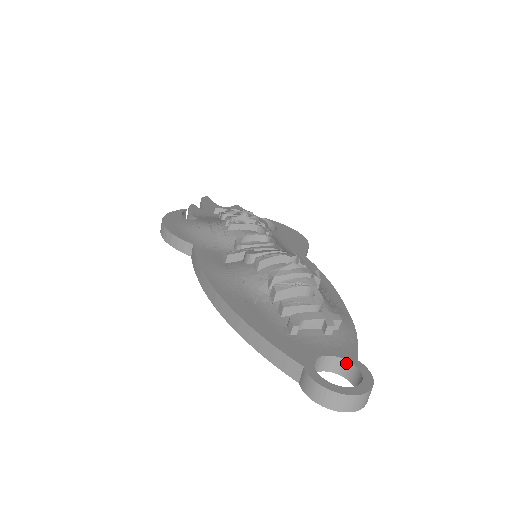
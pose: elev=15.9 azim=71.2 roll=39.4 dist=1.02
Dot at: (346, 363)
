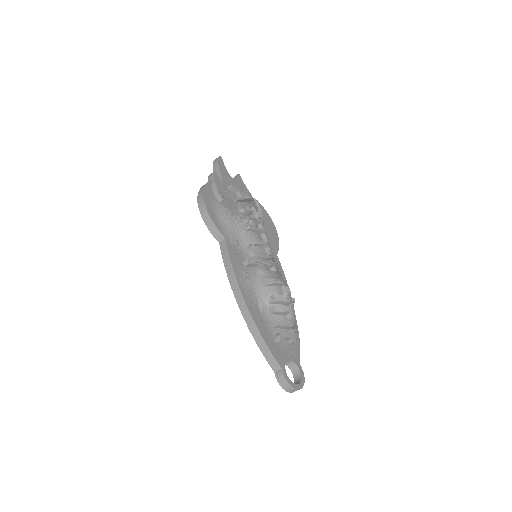
Dot at: (295, 365)
